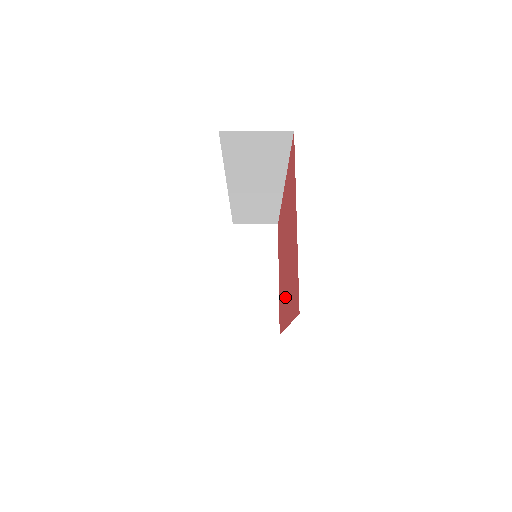
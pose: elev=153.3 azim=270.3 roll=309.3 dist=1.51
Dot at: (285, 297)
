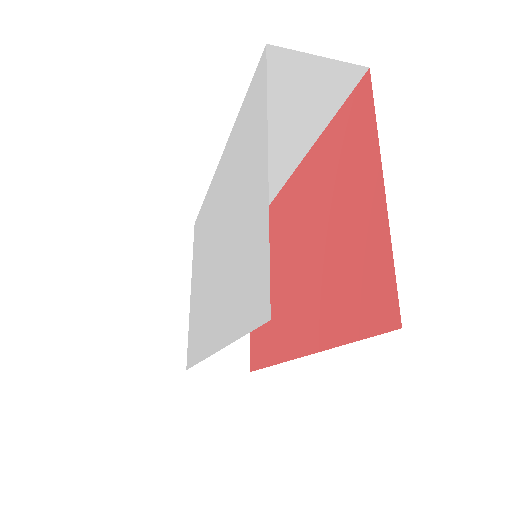
Dot at: (291, 316)
